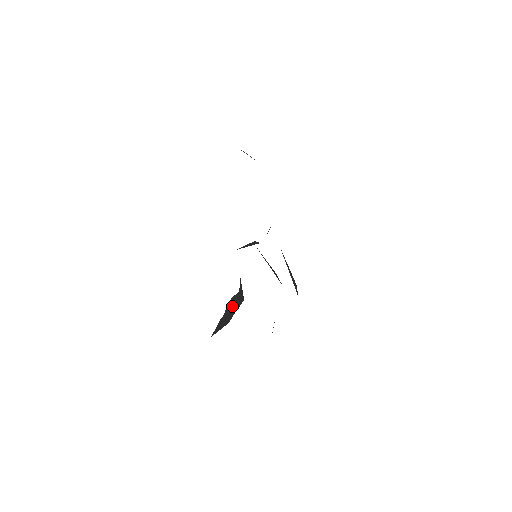
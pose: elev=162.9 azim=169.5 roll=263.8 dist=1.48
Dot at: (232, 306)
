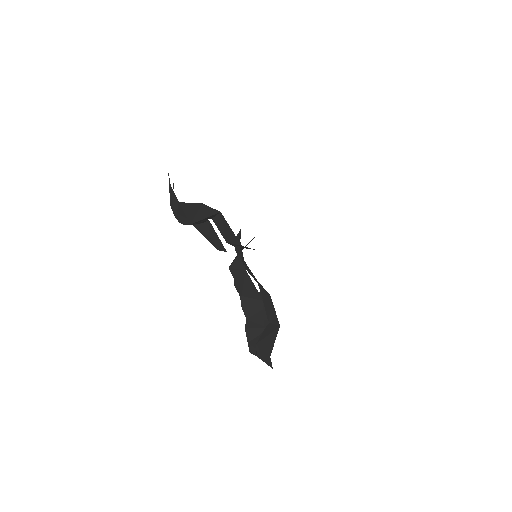
Dot at: (256, 328)
